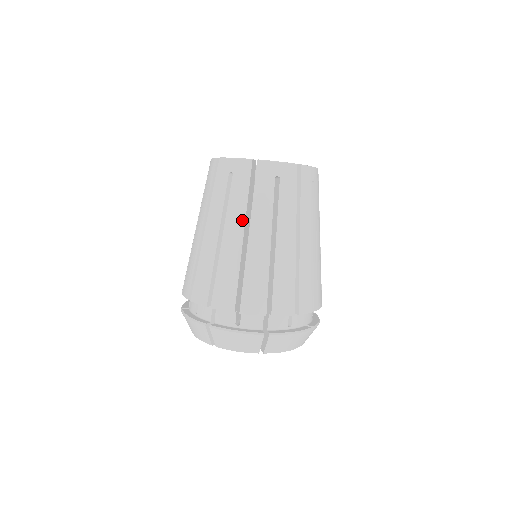
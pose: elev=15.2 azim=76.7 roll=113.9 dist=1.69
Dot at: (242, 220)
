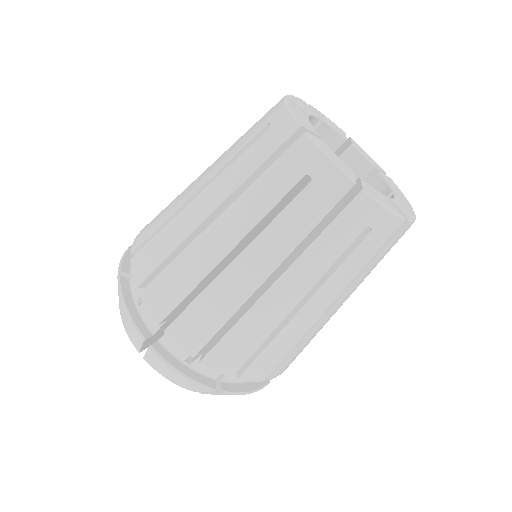
Dot at: (280, 257)
